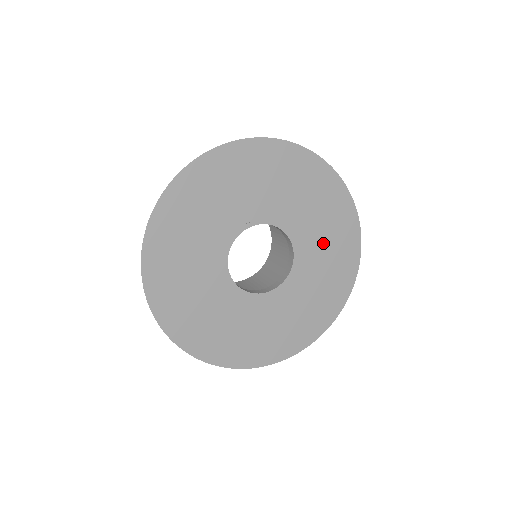
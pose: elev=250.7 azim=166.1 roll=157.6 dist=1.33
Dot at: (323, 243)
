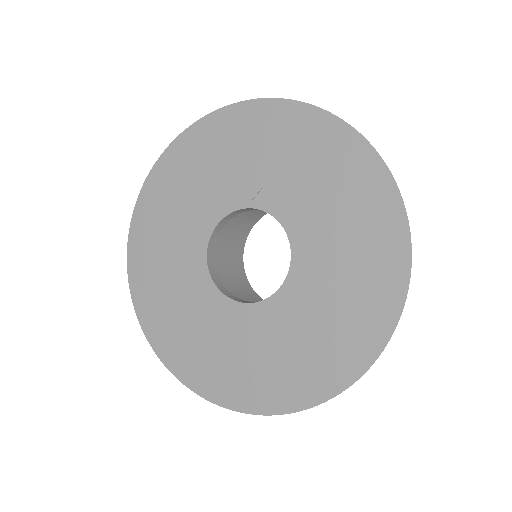
Dot at: (333, 290)
